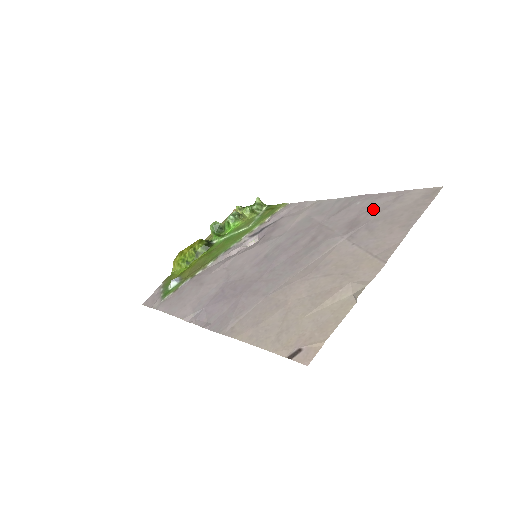
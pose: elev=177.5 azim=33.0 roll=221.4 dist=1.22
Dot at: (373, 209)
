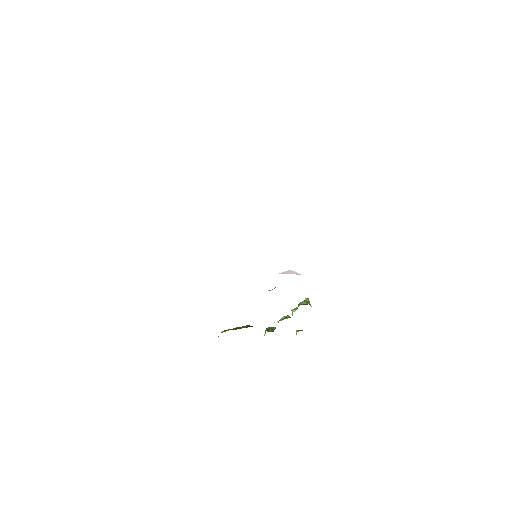
Dot at: occluded
